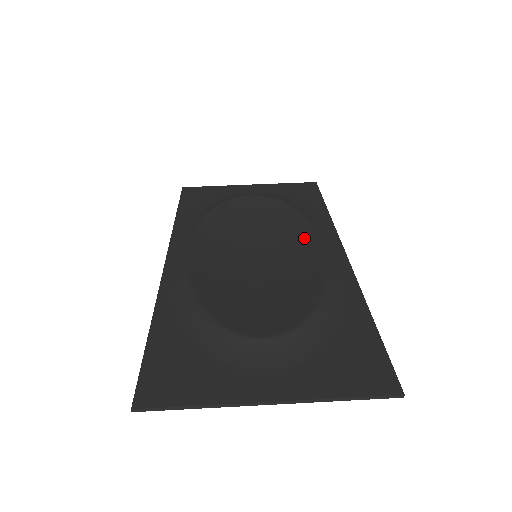
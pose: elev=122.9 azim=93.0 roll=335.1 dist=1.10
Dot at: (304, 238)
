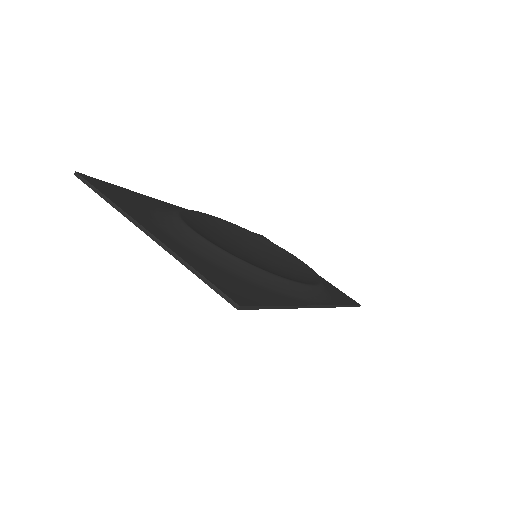
Dot at: (303, 280)
